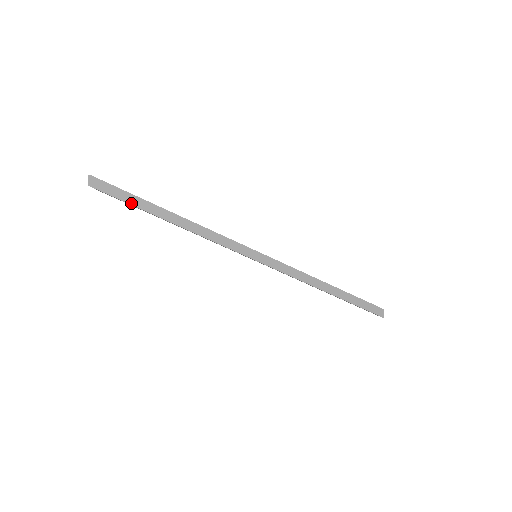
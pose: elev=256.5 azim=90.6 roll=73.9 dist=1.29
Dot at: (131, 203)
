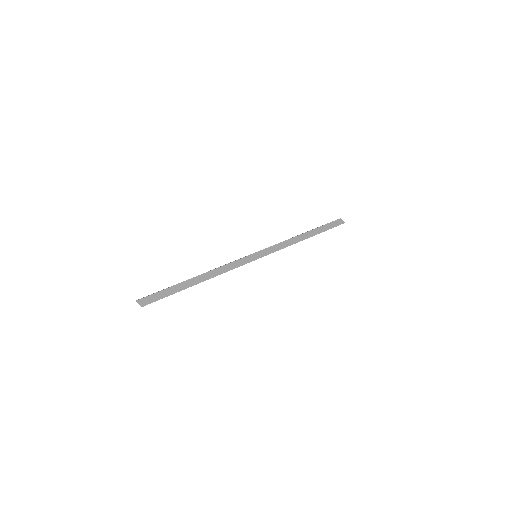
Dot at: (171, 294)
